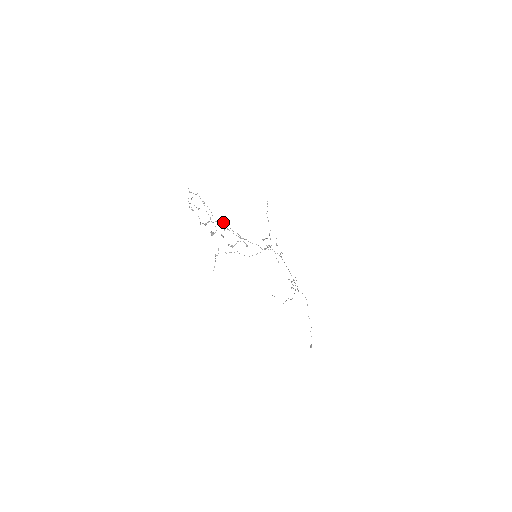
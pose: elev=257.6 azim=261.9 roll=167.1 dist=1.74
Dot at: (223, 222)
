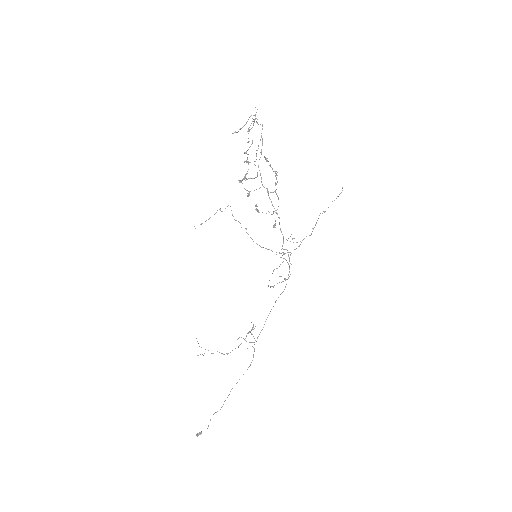
Dot at: occluded
